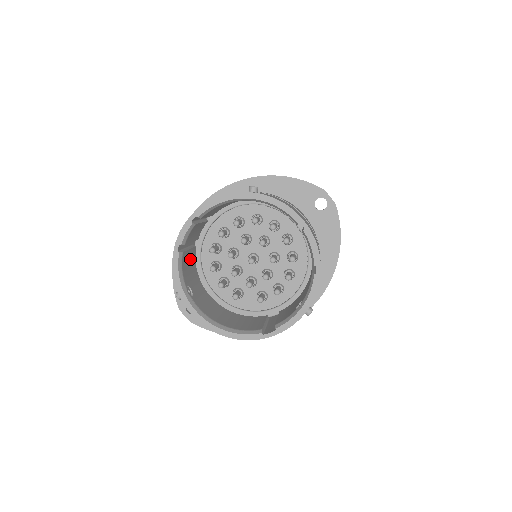
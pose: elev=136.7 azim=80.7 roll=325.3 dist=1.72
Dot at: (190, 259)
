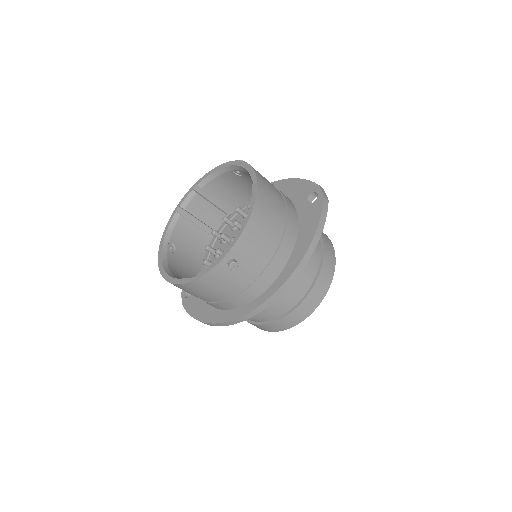
Dot at: (195, 236)
